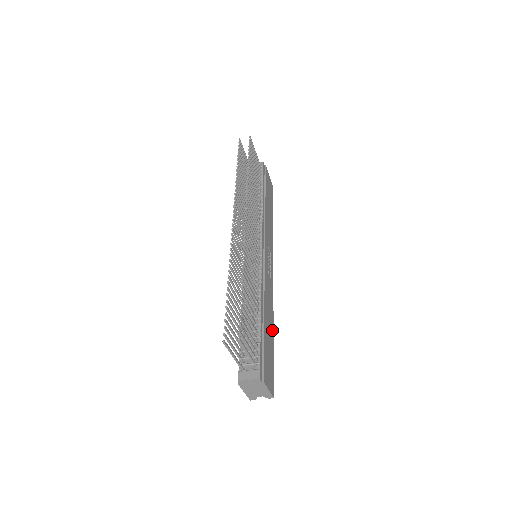
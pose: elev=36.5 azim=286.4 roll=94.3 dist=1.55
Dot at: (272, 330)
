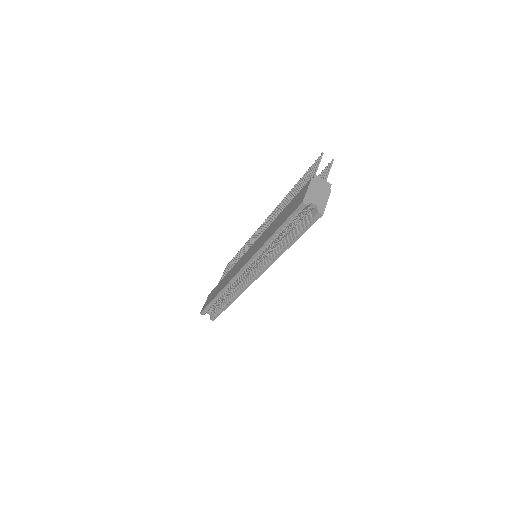
Dot at: occluded
